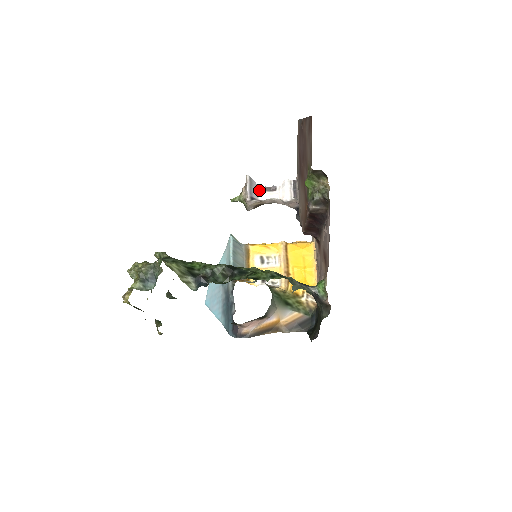
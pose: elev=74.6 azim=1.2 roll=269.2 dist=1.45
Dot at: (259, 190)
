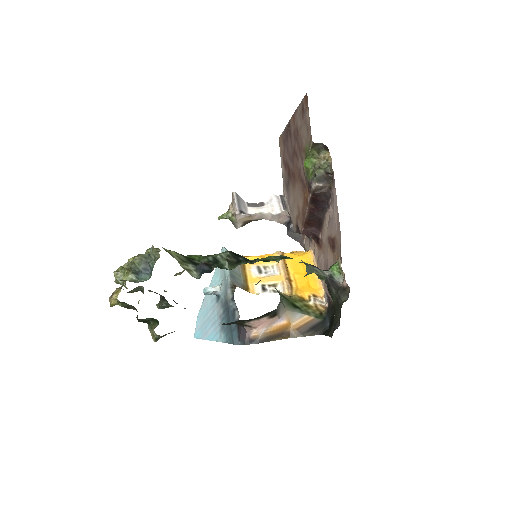
Dot at: (247, 206)
